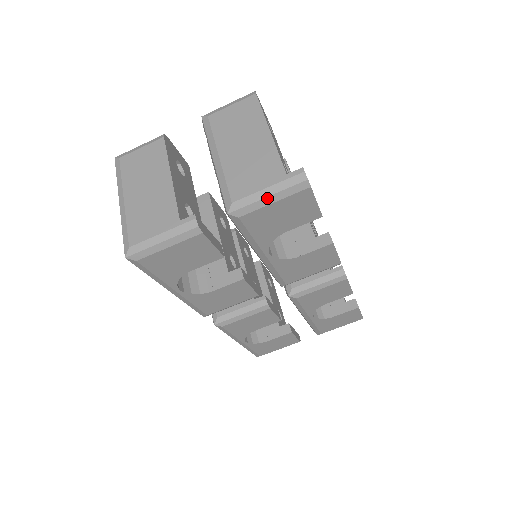
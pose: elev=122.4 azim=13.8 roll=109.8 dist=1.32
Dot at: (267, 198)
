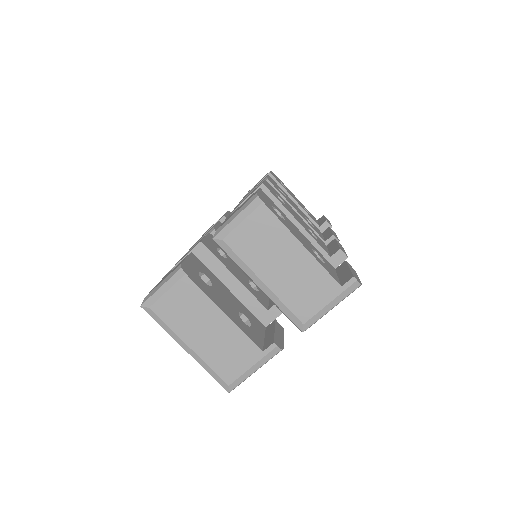
Dot at: (331, 309)
